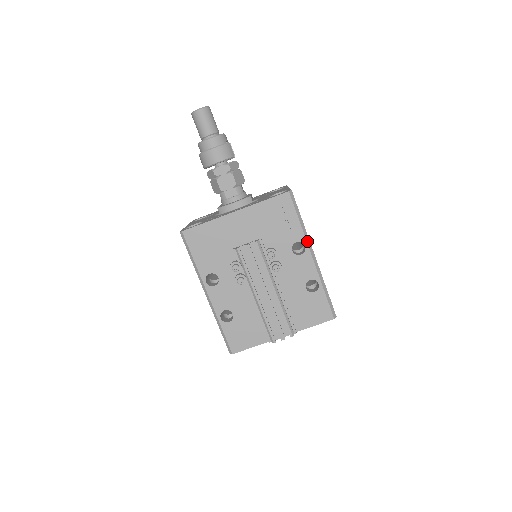
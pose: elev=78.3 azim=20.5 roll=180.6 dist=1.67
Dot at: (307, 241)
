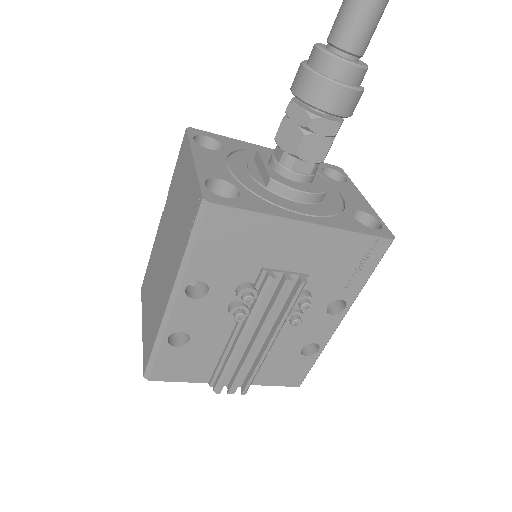
Dot at: (352, 303)
